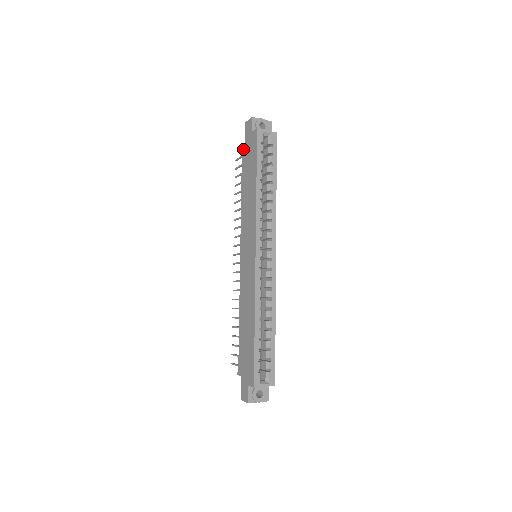
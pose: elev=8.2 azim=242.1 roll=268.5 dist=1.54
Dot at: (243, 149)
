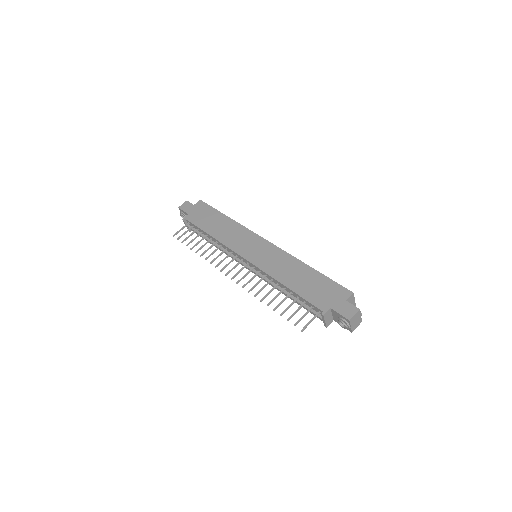
Dot at: (188, 217)
